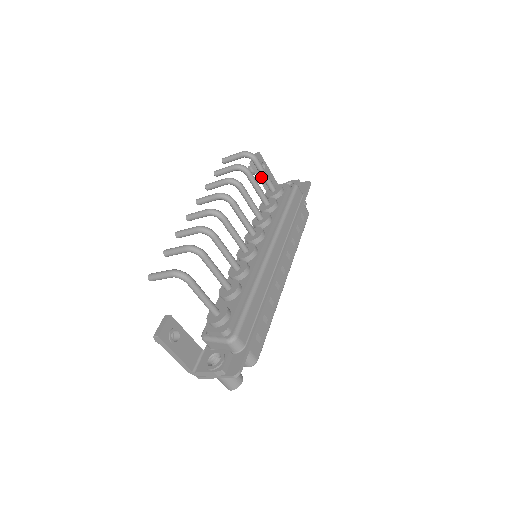
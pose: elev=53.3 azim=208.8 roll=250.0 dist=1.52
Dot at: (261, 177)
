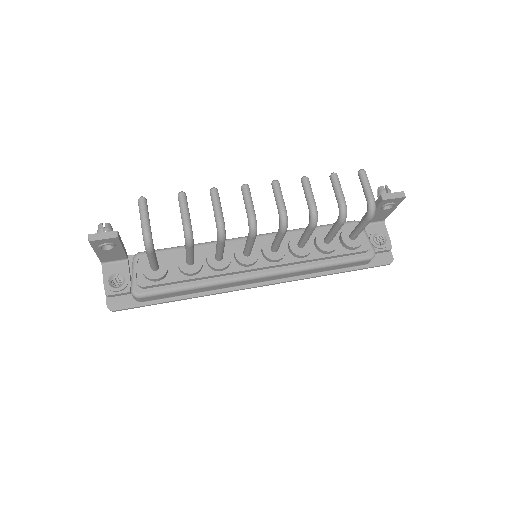
Dot at: occluded
